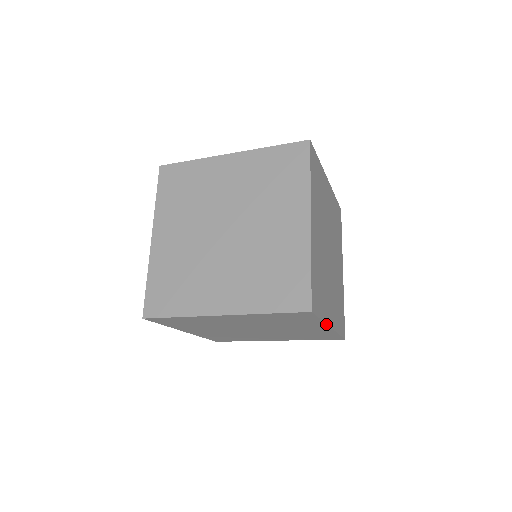
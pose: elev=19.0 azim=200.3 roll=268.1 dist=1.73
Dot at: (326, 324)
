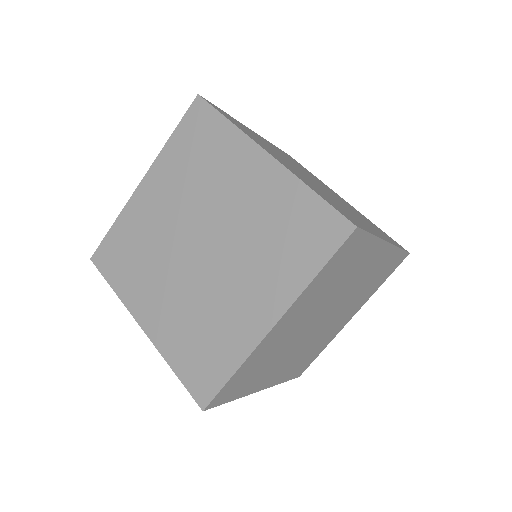
Dot at: occluded
